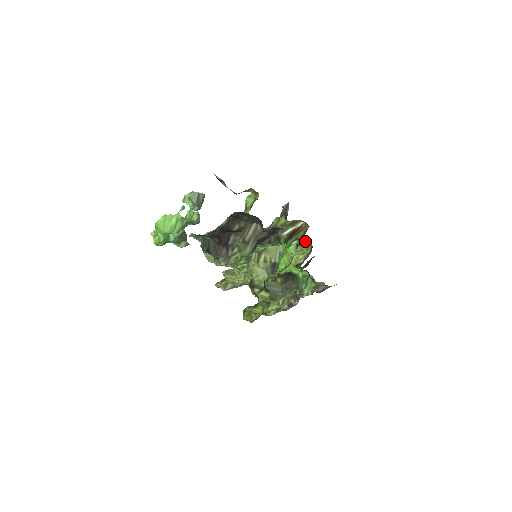
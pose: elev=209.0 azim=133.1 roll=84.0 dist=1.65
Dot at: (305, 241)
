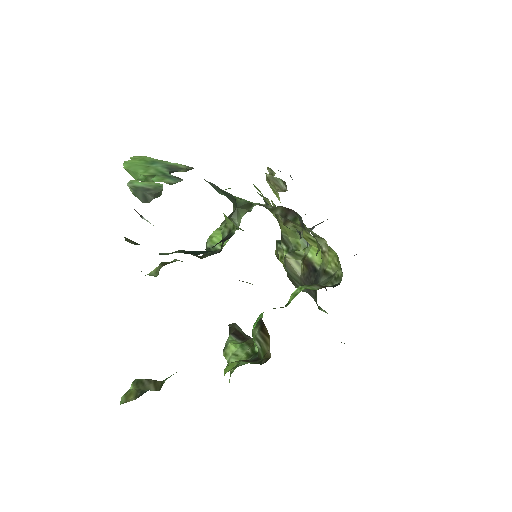
Dot at: occluded
